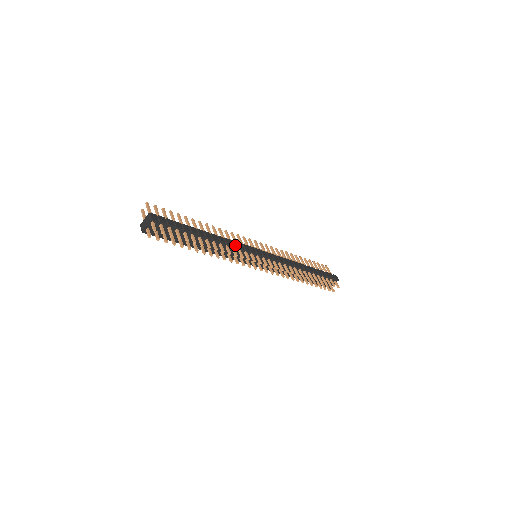
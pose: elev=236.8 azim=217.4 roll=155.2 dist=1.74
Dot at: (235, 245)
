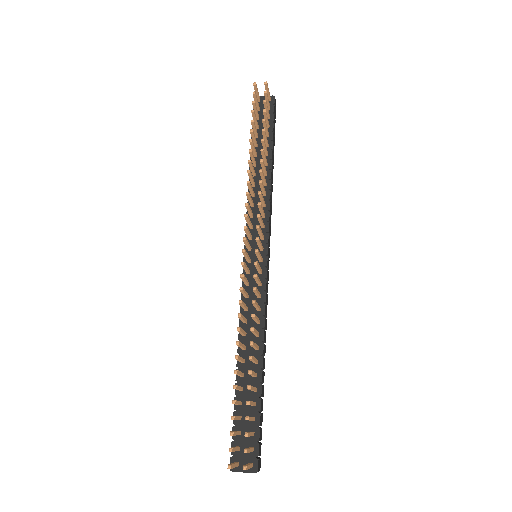
Dot at: occluded
